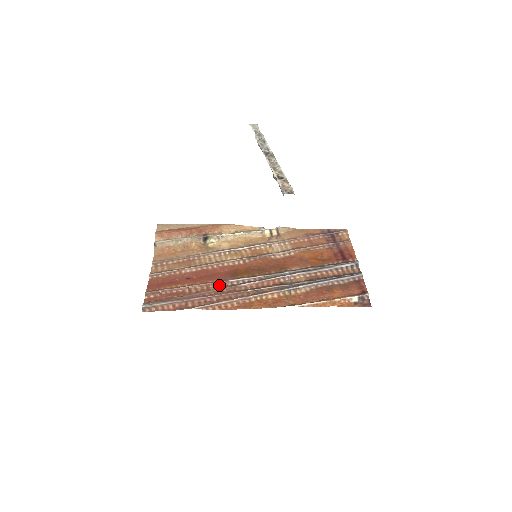
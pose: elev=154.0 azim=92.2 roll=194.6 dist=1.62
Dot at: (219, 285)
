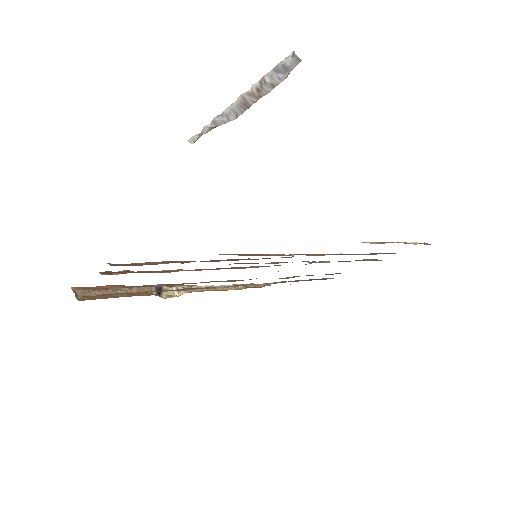
Dot at: (228, 268)
